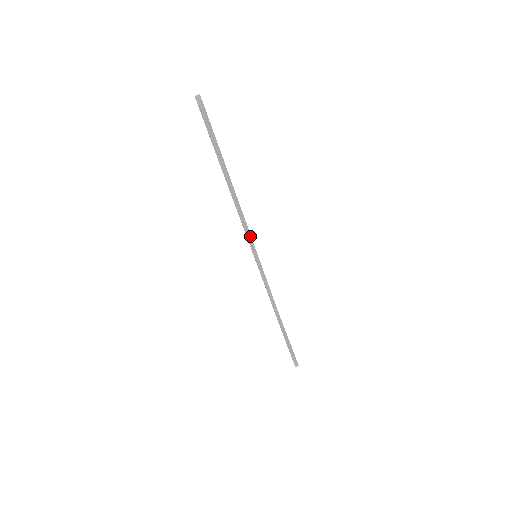
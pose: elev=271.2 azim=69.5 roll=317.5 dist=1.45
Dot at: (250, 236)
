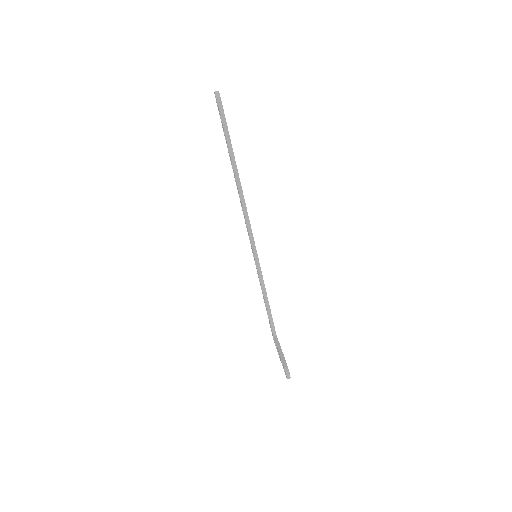
Dot at: (251, 231)
